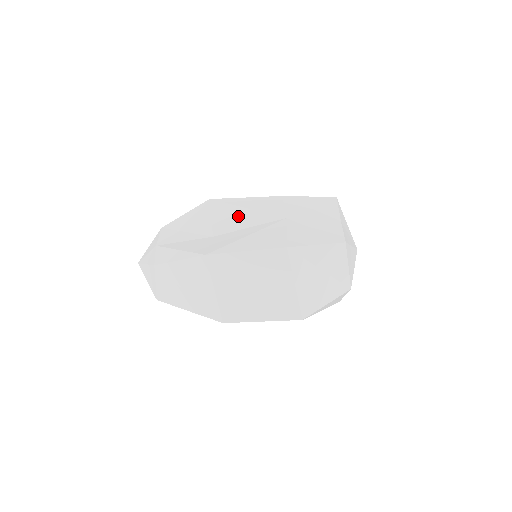
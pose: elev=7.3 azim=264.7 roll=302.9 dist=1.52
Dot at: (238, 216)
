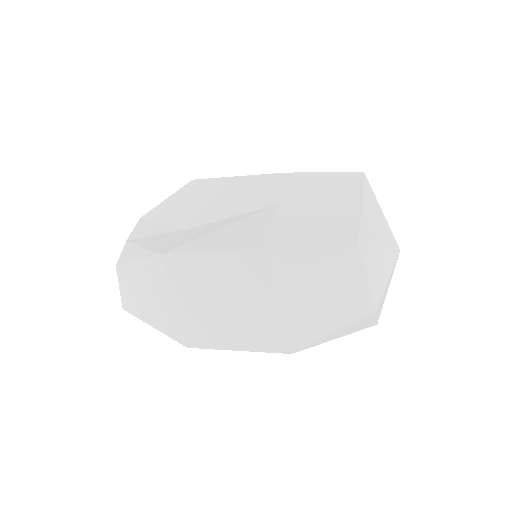
Dot at: (219, 202)
